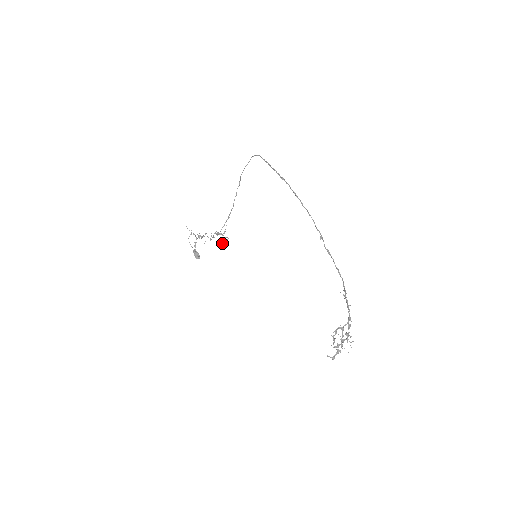
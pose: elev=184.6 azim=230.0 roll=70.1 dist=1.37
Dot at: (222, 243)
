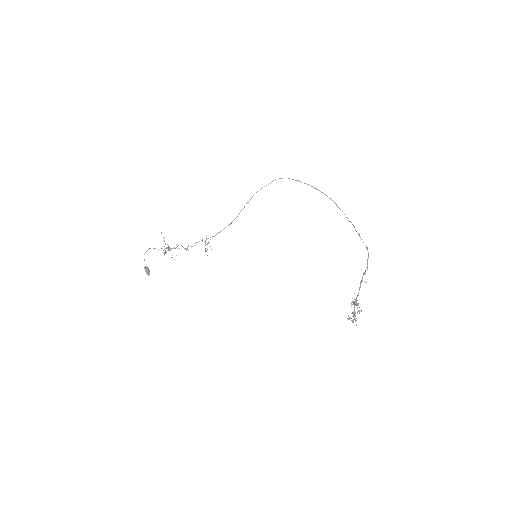
Dot at: (205, 251)
